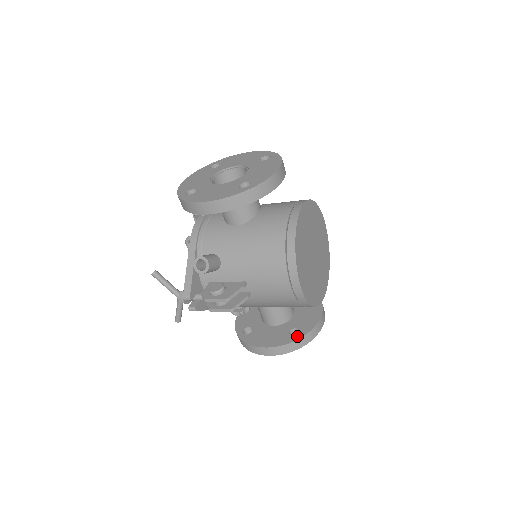
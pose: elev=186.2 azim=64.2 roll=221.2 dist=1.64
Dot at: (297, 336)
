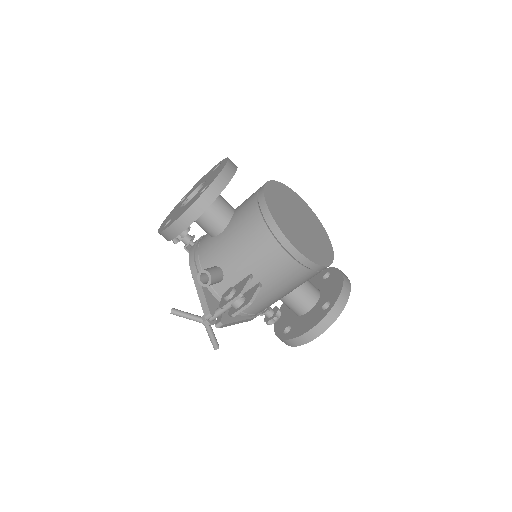
Dot at: (329, 307)
